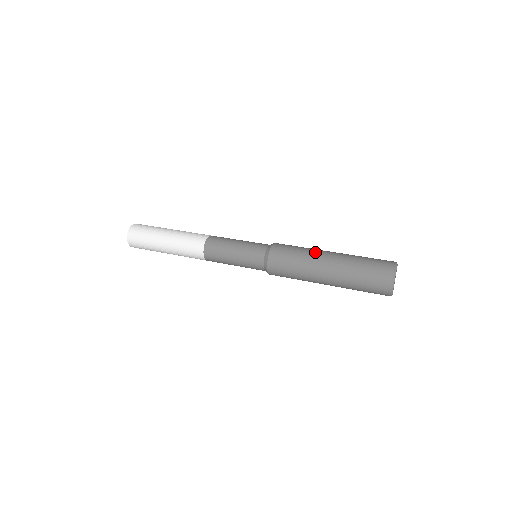
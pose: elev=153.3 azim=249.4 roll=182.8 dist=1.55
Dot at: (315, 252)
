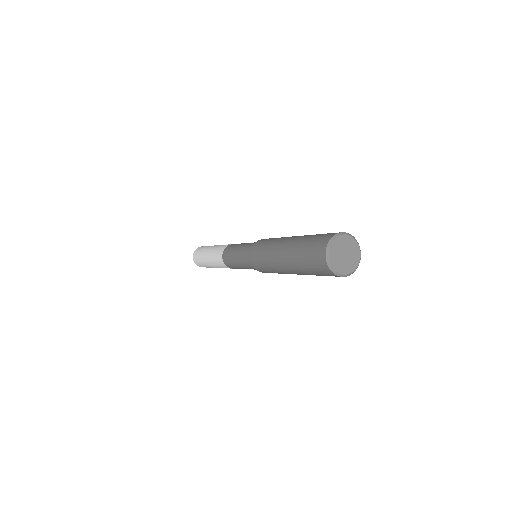
Dot at: (275, 245)
